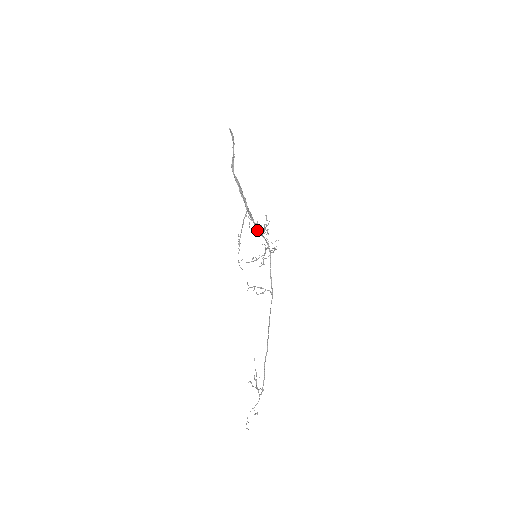
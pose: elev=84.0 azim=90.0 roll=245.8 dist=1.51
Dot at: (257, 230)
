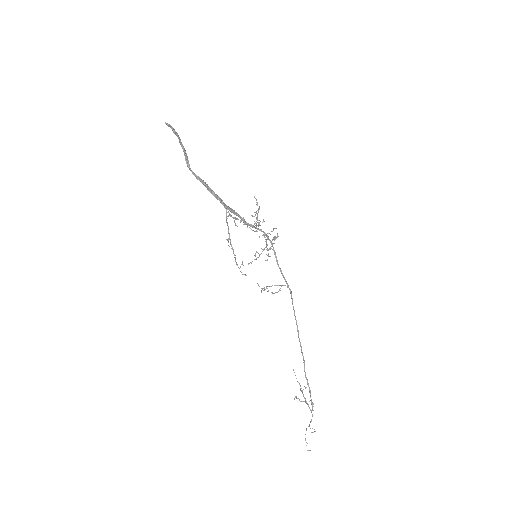
Dot at: occluded
